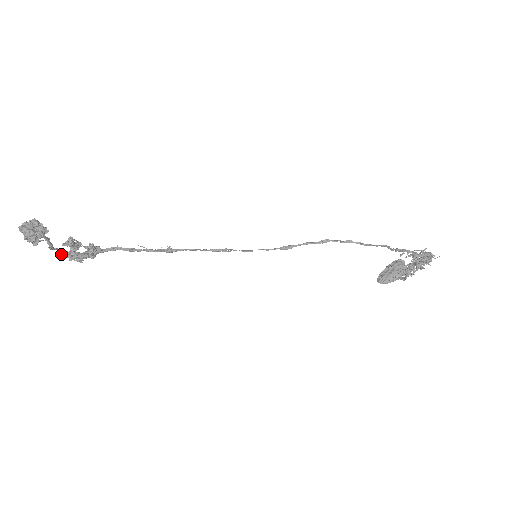
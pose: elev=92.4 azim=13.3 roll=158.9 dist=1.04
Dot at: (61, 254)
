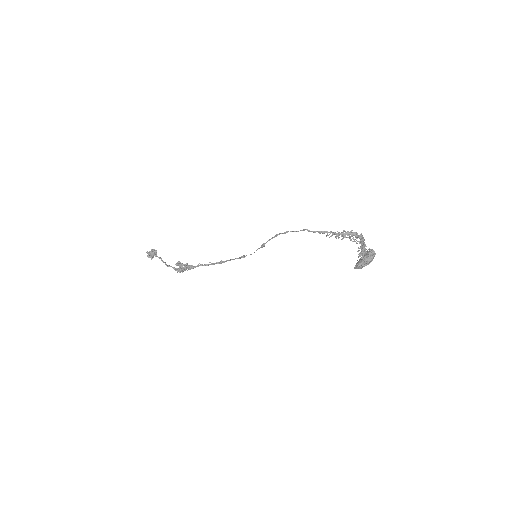
Dot at: (174, 269)
